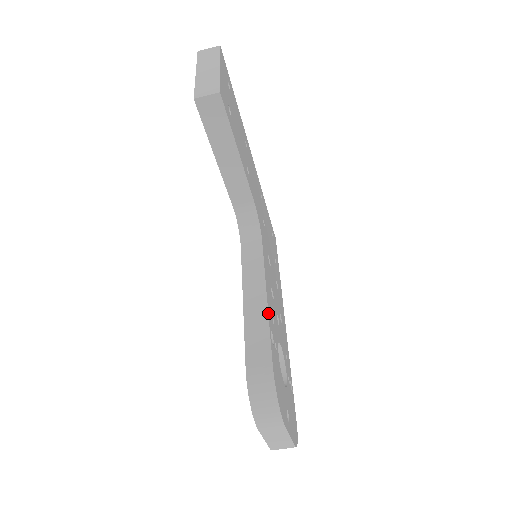
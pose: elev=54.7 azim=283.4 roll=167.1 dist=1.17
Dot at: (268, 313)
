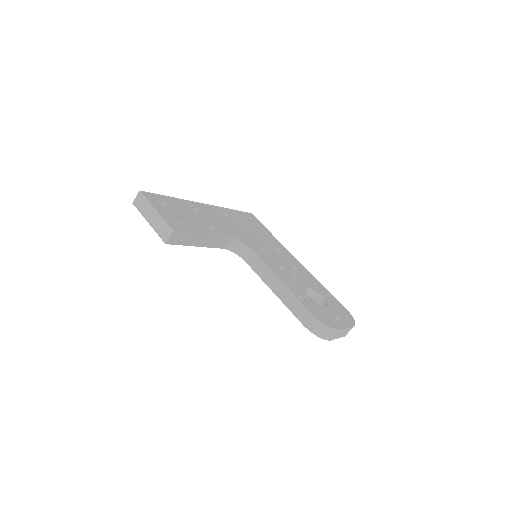
Dot at: (289, 289)
